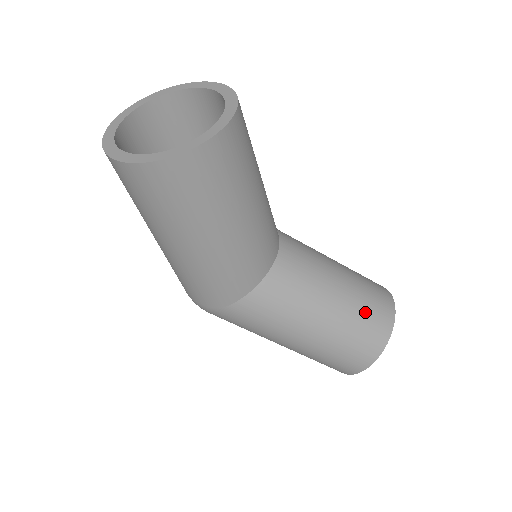
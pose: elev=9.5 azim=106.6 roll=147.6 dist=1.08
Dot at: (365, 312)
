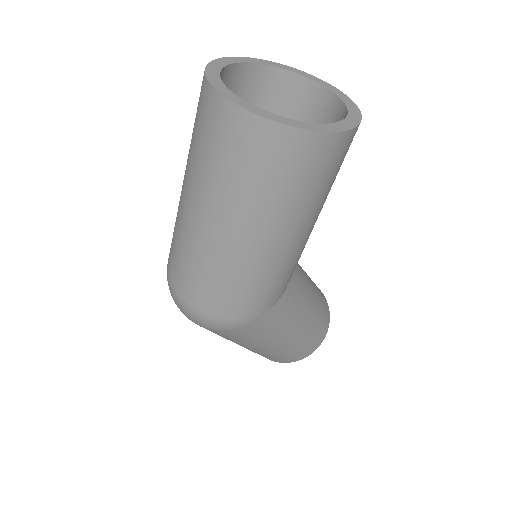
Dot at: (320, 294)
